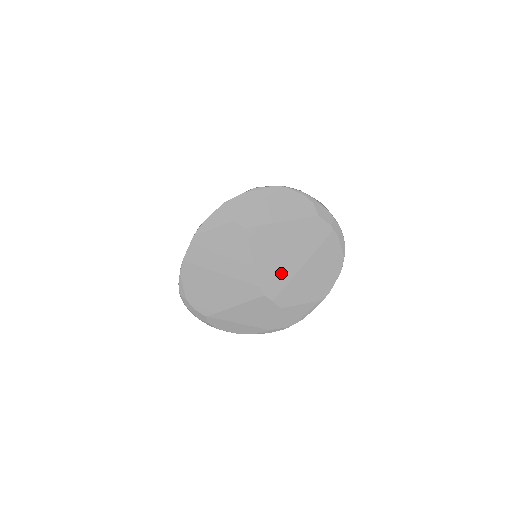
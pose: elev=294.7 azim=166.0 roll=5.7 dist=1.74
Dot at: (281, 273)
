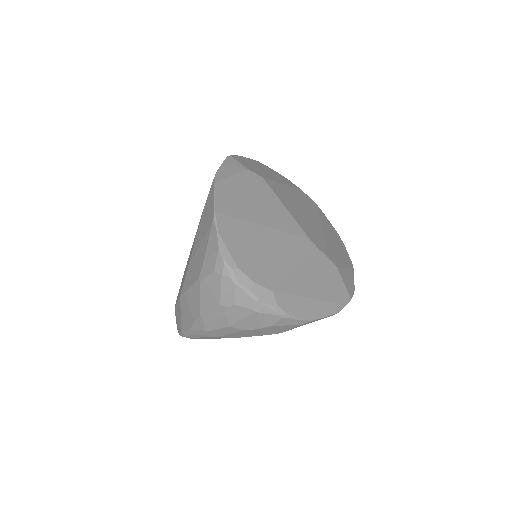
Dot at: (313, 230)
